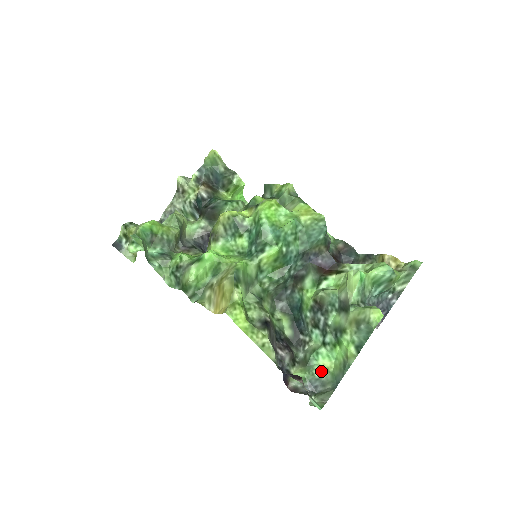
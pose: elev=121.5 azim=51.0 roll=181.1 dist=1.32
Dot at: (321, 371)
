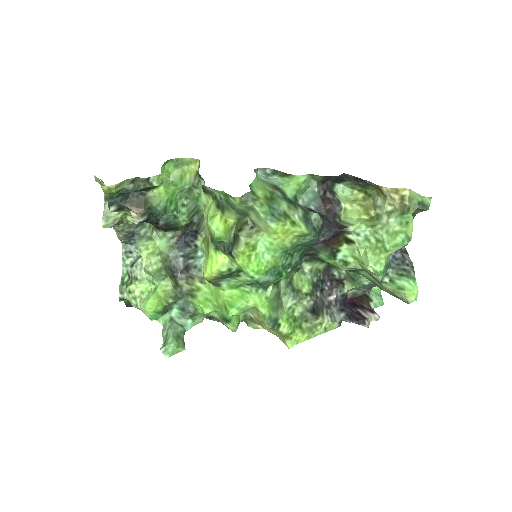
Dot at: (368, 280)
